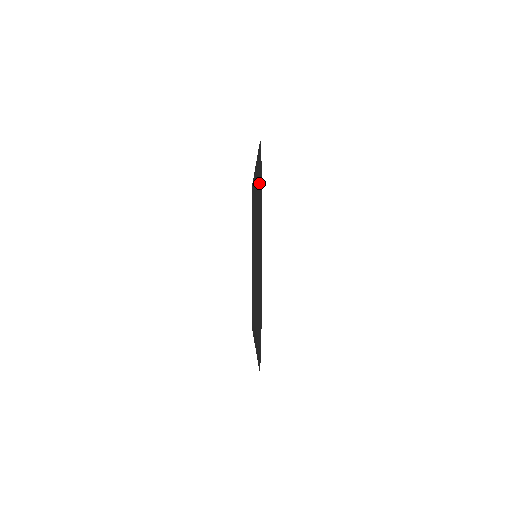
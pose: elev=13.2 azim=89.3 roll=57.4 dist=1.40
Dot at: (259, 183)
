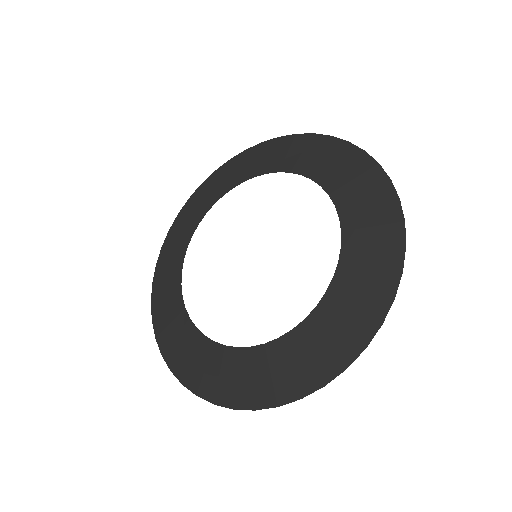
Dot at: (379, 188)
